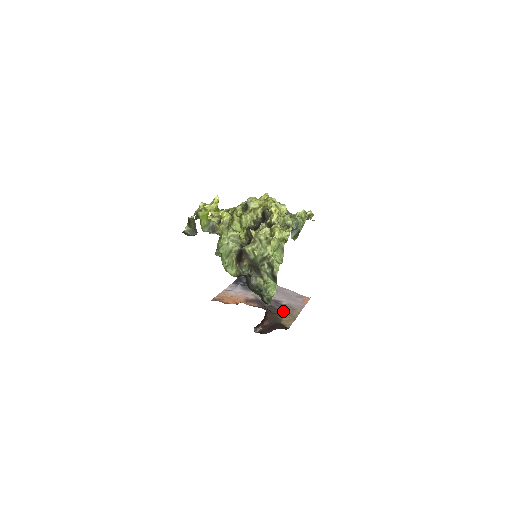
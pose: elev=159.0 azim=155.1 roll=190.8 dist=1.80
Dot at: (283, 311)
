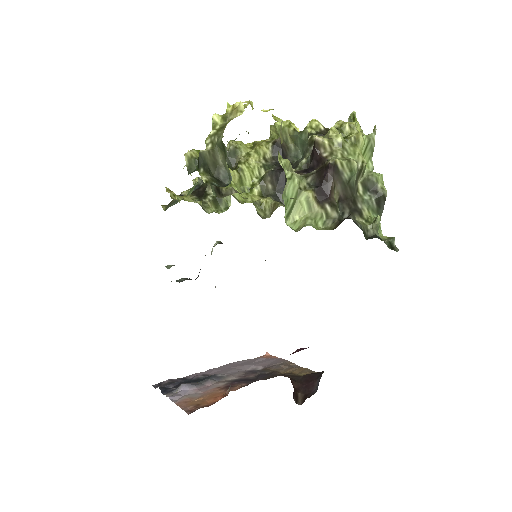
Dot at: (277, 371)
